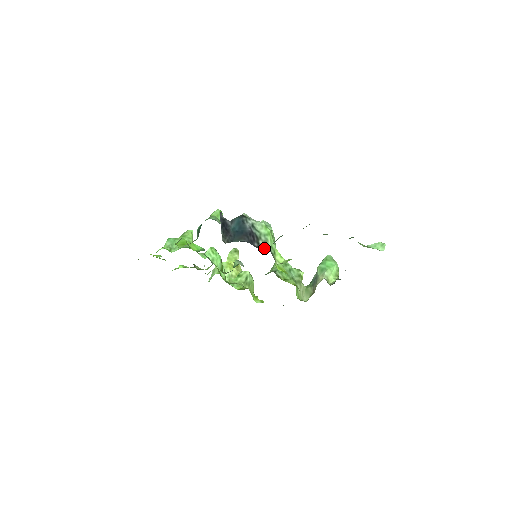
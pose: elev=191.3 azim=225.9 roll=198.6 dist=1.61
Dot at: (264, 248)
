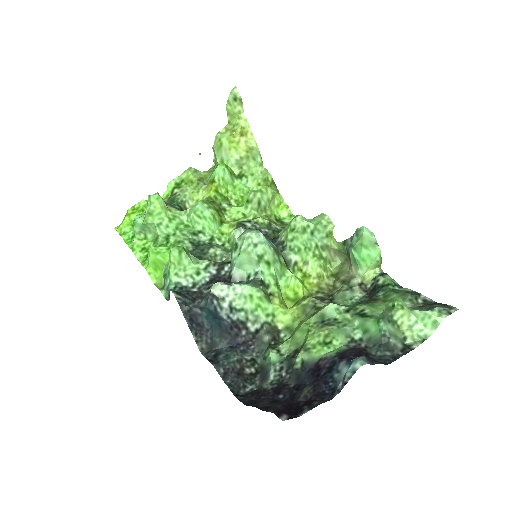
Dot at: (256, 331)
